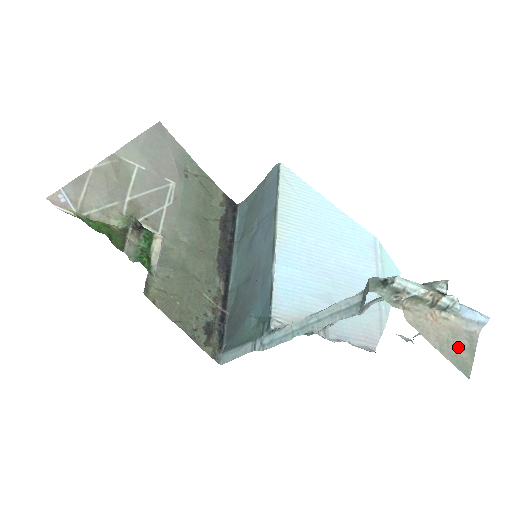
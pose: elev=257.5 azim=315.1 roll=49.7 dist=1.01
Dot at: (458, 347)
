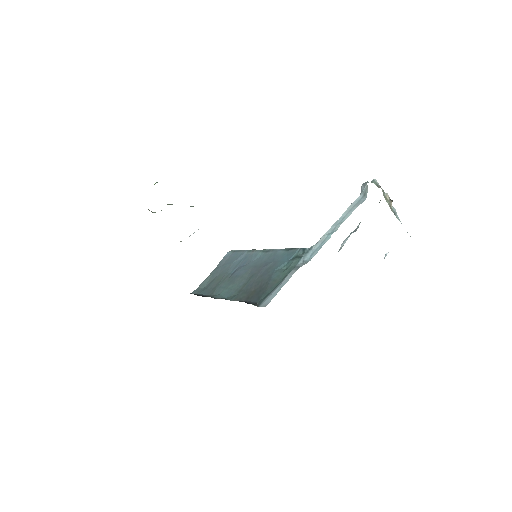
Dot at: occluded
